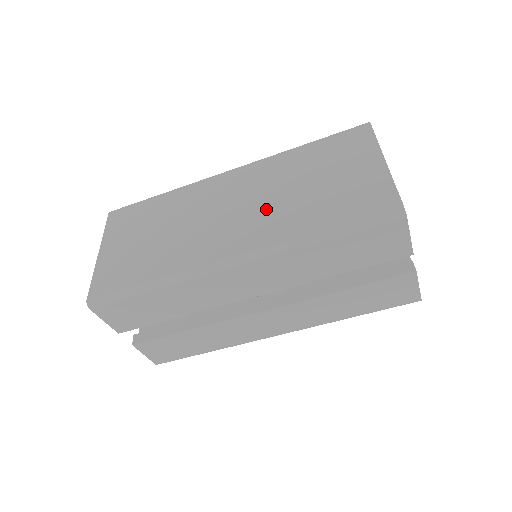
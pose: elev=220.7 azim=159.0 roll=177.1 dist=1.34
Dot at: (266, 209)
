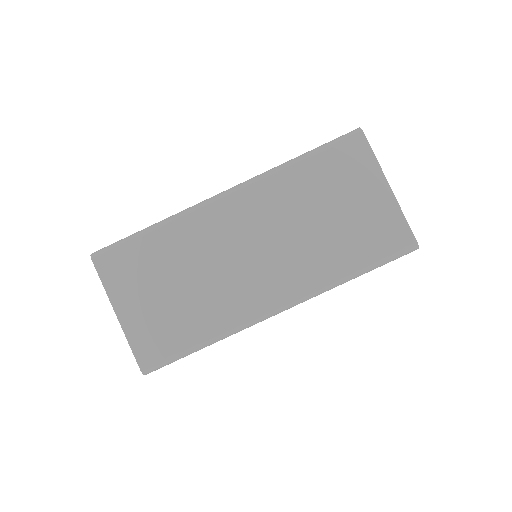
Dot at: (292, 249)
